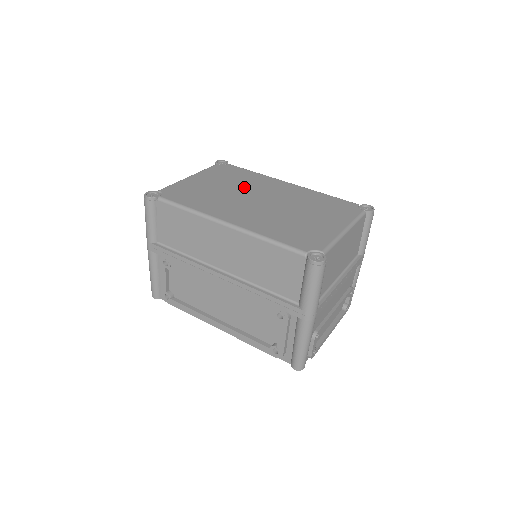
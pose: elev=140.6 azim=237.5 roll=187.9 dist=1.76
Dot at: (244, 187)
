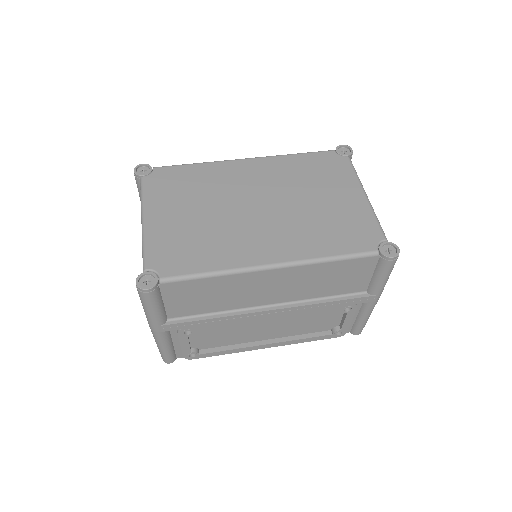
Dot at: (219, 197)
